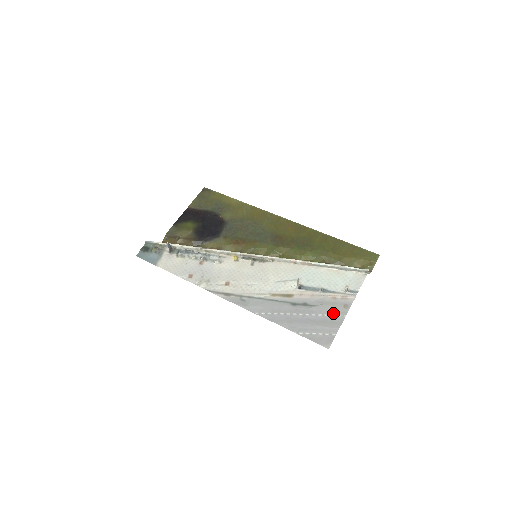
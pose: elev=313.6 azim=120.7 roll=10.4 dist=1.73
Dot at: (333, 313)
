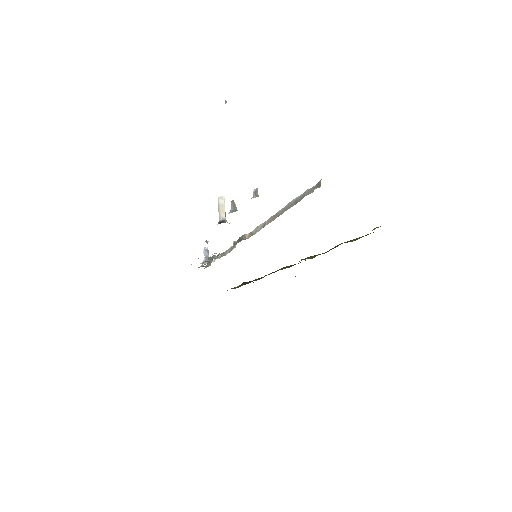
Dot at: occluded
